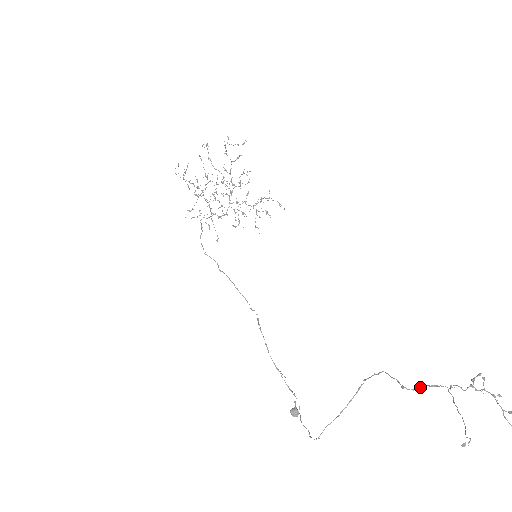
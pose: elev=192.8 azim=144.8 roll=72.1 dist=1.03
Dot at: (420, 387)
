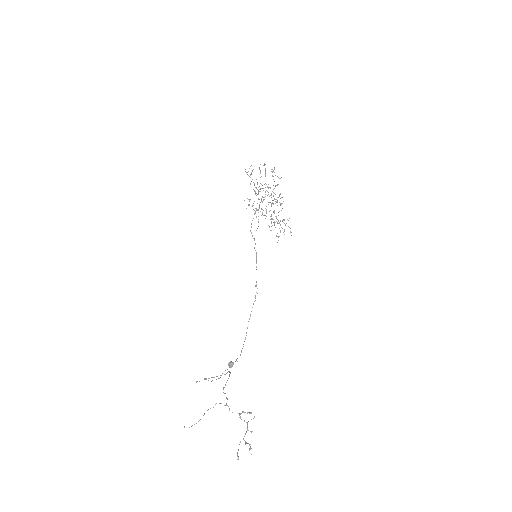
Dot at: occluded
